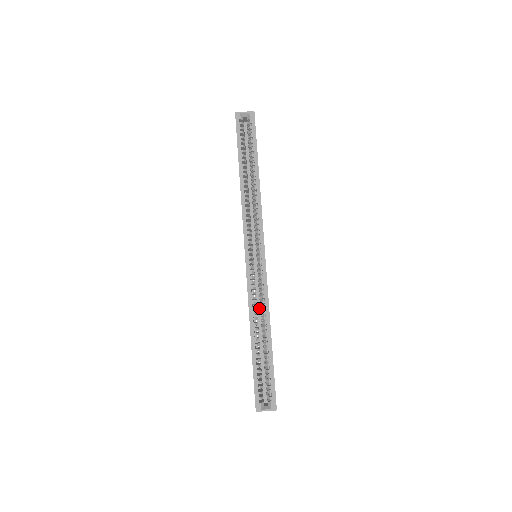
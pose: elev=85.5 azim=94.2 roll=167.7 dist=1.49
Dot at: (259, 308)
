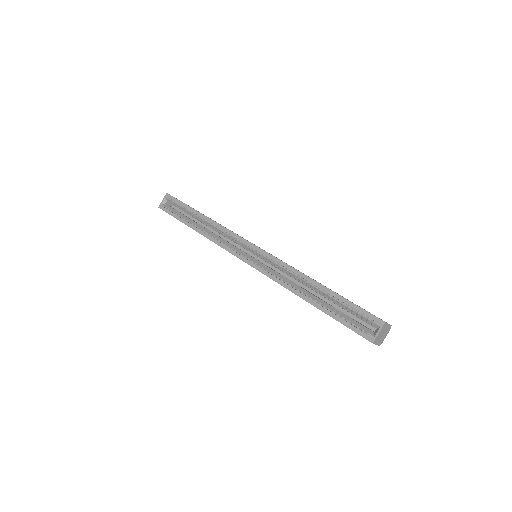
Dot at: (296, 281)
